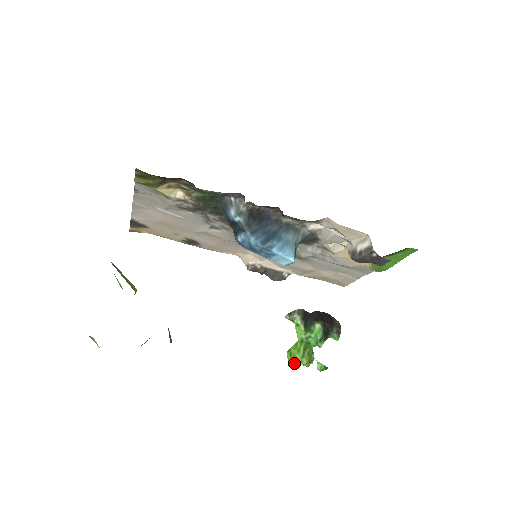
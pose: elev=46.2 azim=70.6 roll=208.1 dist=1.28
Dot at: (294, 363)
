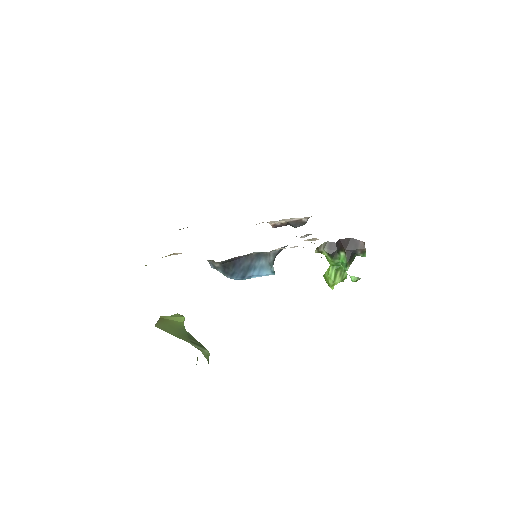
Dot at: (329, 286)
